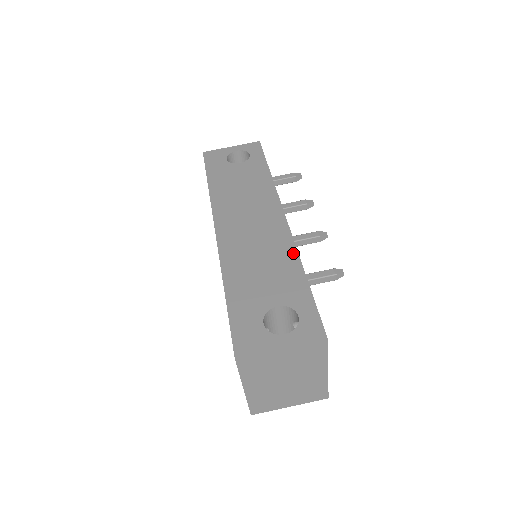
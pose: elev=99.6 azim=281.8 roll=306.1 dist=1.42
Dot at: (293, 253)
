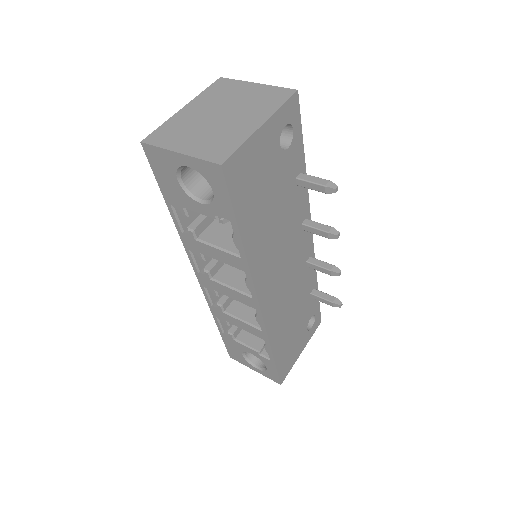
Dot at: occluded
